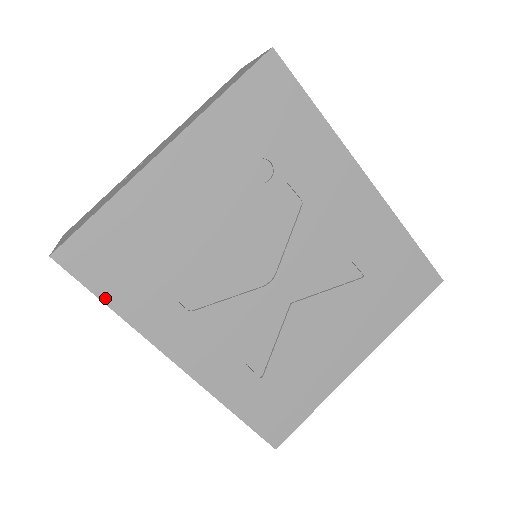
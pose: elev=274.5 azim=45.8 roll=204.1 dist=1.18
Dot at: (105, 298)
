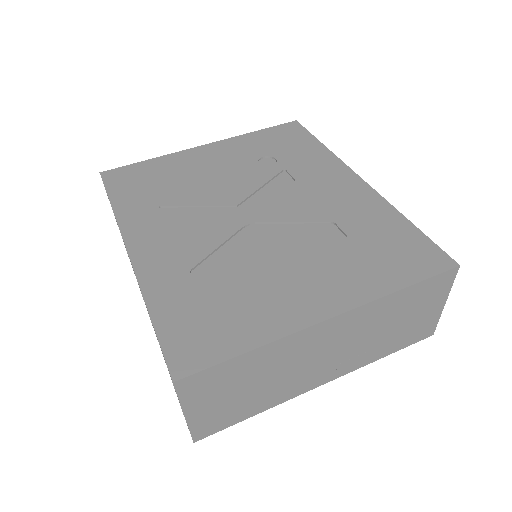
Dot at: (112, 198)
